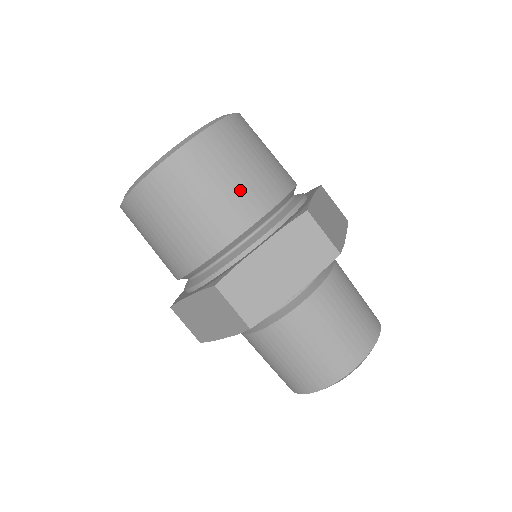
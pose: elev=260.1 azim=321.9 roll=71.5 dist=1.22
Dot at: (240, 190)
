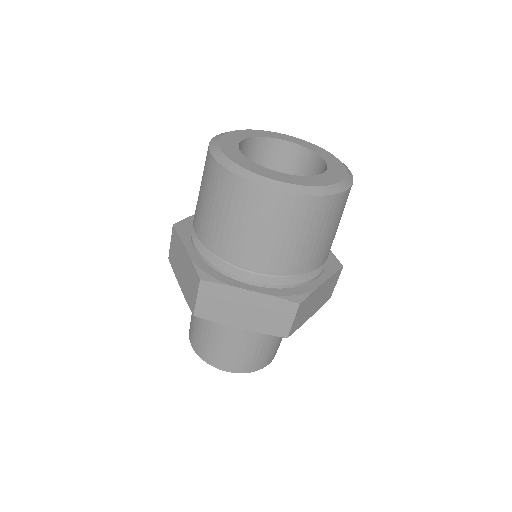
Dot at: (280, 249)
